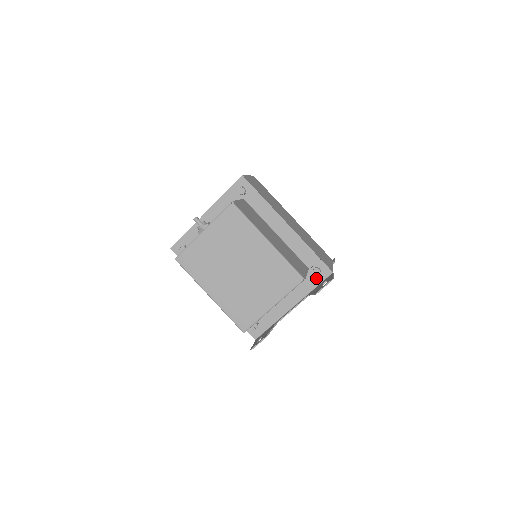
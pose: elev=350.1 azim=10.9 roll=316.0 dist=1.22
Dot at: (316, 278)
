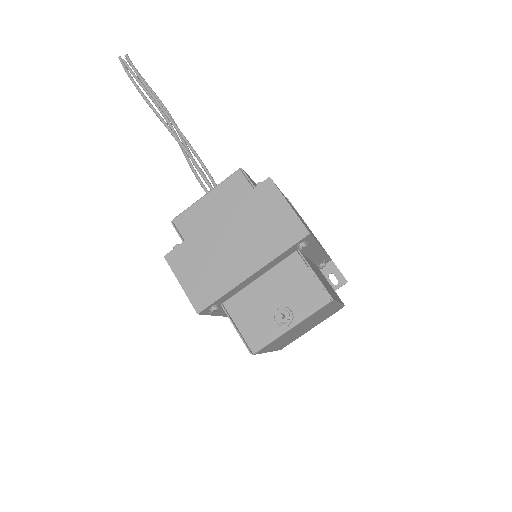
Dot at: occluded
